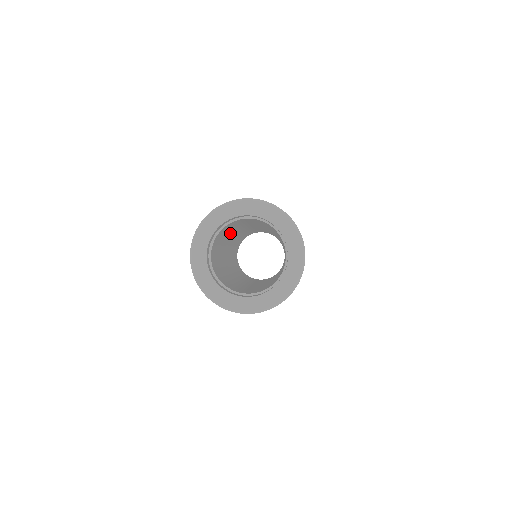
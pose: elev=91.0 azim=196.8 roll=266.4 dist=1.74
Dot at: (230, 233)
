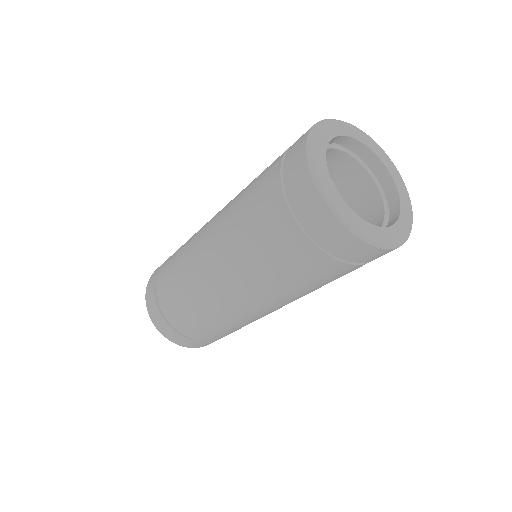
Dot at: occluded
